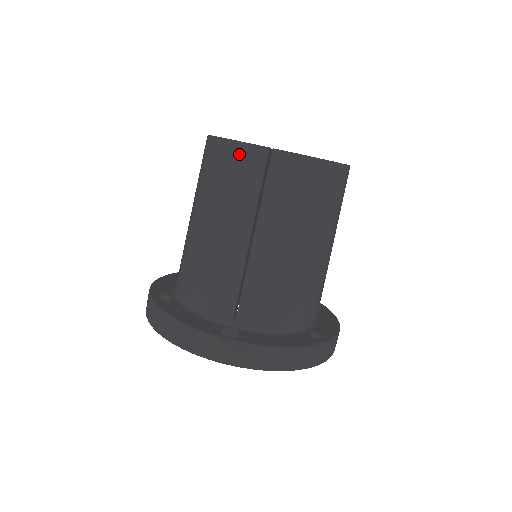
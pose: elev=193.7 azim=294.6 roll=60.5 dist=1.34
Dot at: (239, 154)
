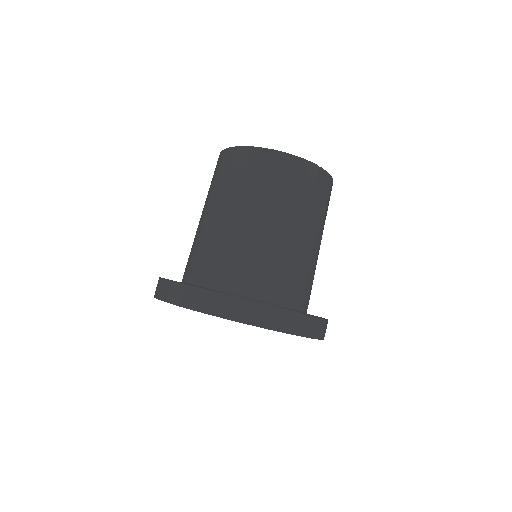
Dot at: (299, 166)
